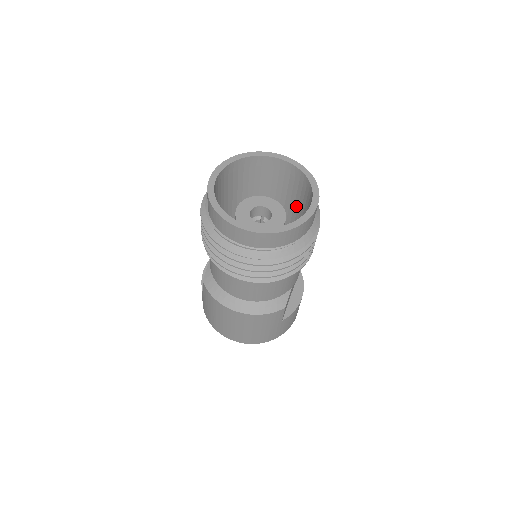
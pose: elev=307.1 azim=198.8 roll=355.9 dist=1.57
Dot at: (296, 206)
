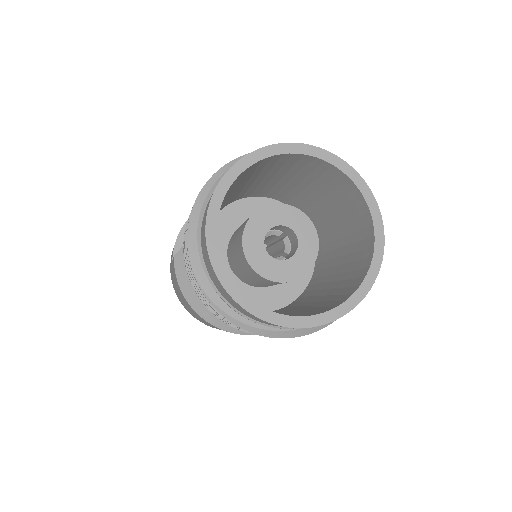
Dot at: (339, 235)
